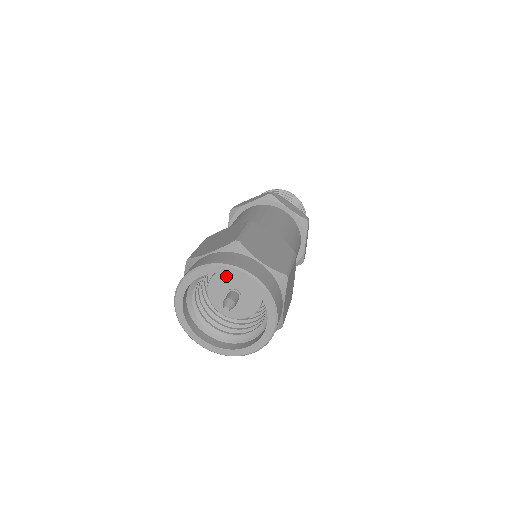
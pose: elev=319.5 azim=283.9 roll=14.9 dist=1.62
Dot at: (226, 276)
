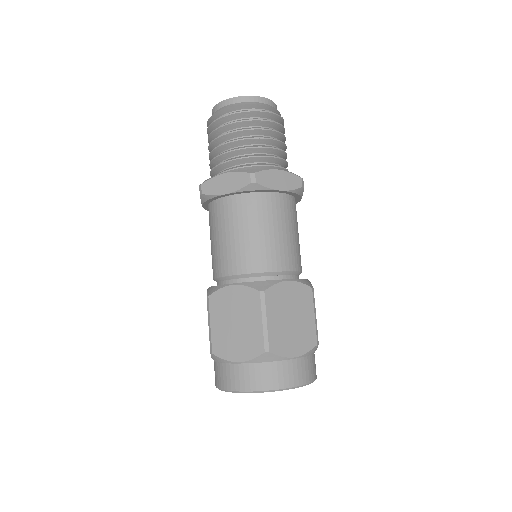
Dot at: occluded
